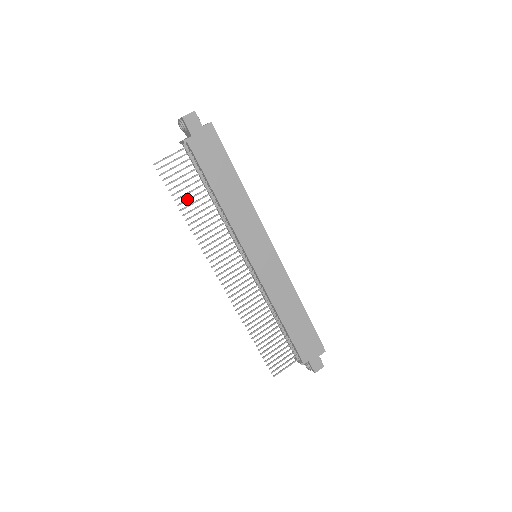
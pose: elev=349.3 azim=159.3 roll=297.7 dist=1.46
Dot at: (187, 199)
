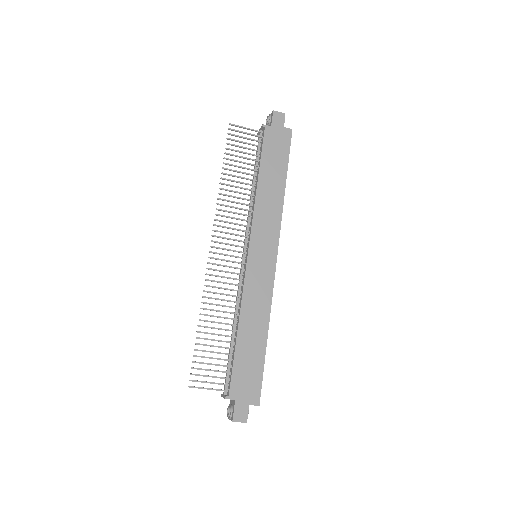
Dot at: (234, 165)
